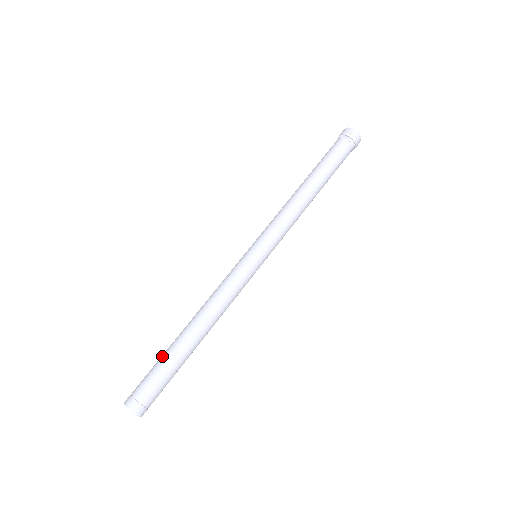
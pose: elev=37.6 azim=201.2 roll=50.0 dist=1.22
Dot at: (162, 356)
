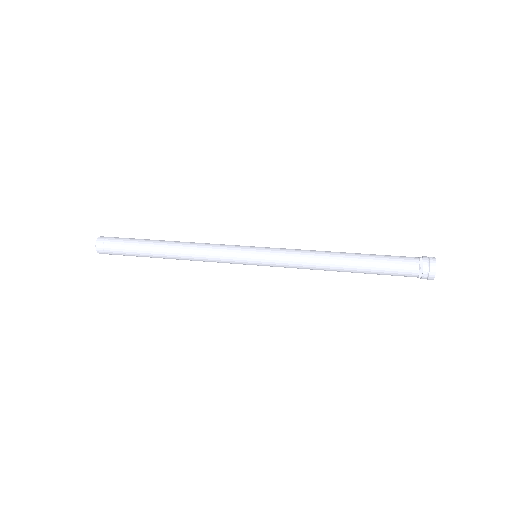
Dot at: (140, 240)
